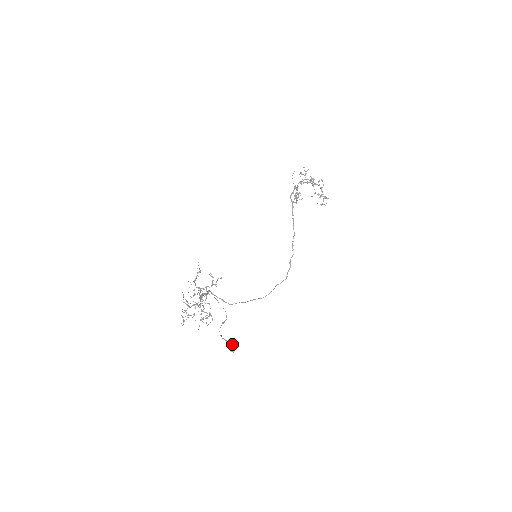
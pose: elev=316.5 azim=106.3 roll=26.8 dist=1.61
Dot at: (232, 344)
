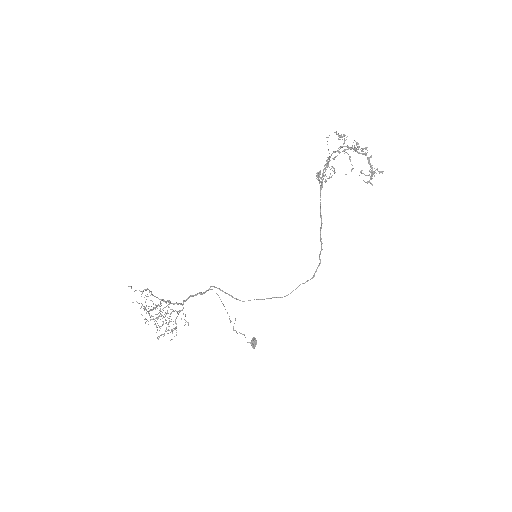
Dot at: (253, 339)
